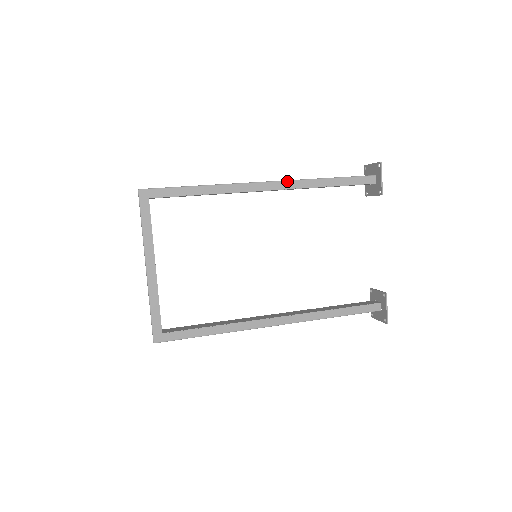
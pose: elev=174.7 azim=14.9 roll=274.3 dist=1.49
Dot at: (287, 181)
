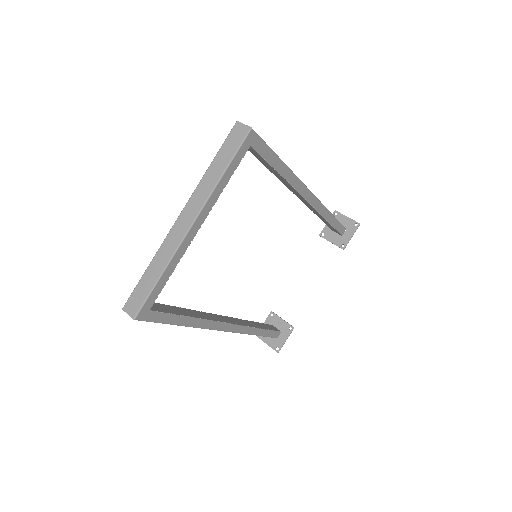
Dot at: (319, 201)
